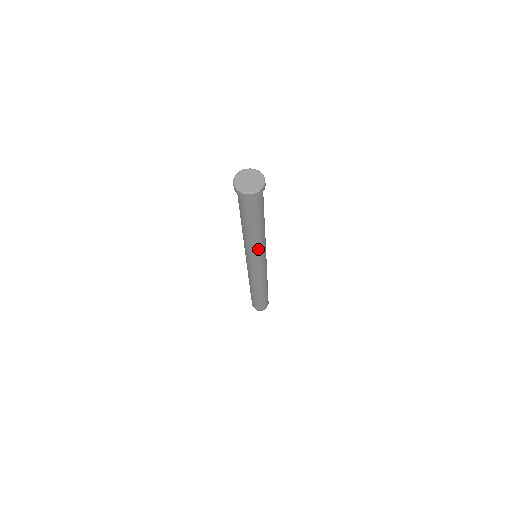
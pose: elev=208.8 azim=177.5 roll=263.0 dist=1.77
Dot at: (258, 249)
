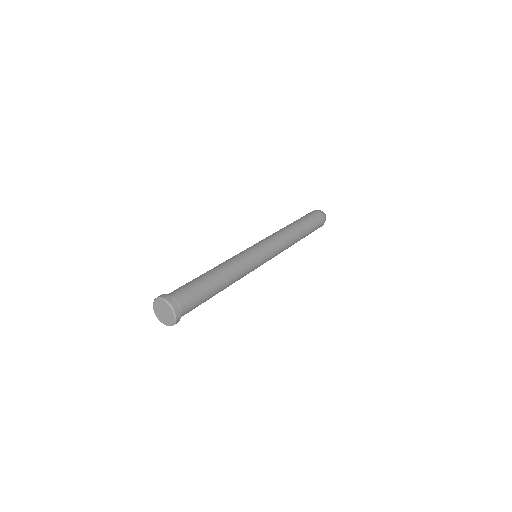
Dot at: occluded
